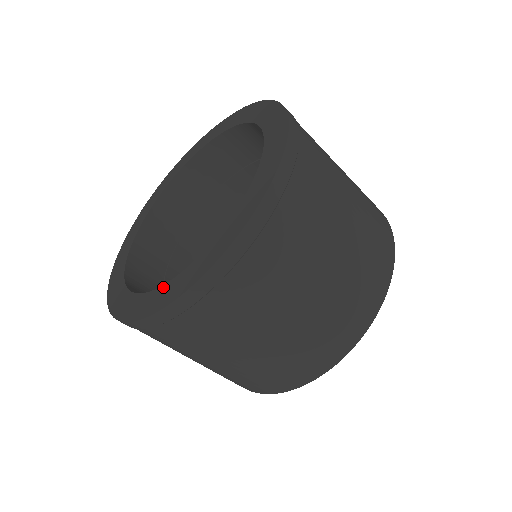
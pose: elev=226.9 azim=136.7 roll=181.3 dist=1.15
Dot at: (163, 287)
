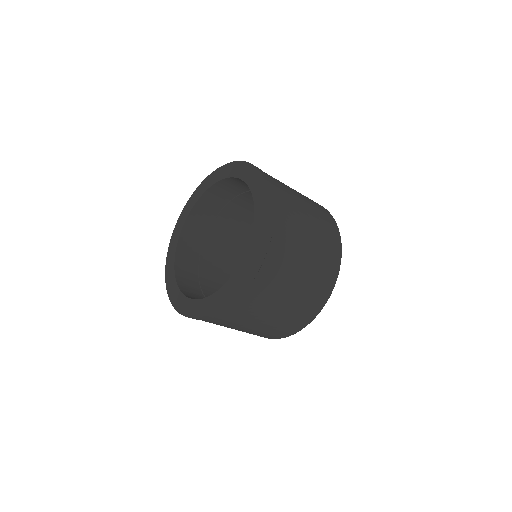
Dot at: (200, 301)
